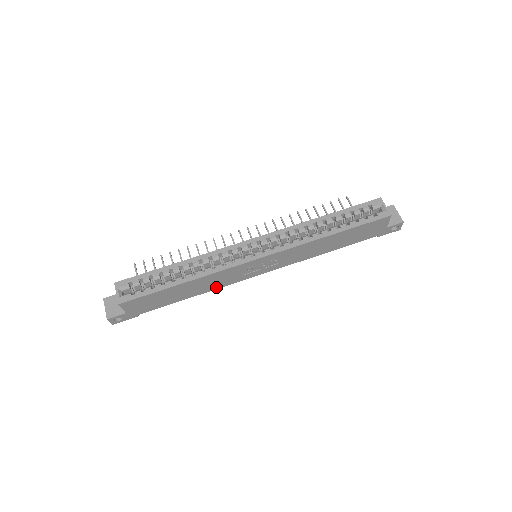
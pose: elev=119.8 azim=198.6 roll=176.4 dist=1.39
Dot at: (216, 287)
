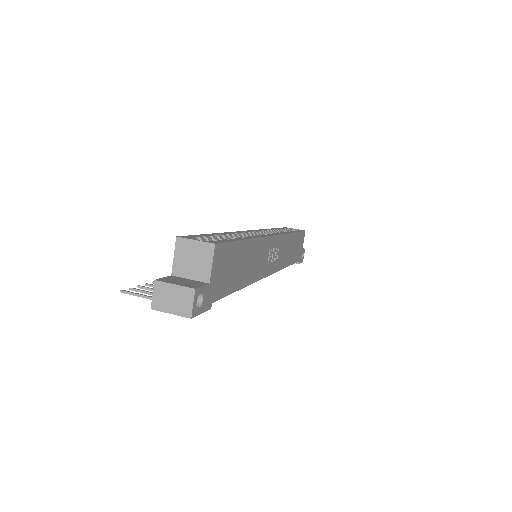
Dot at: (254, 278)
